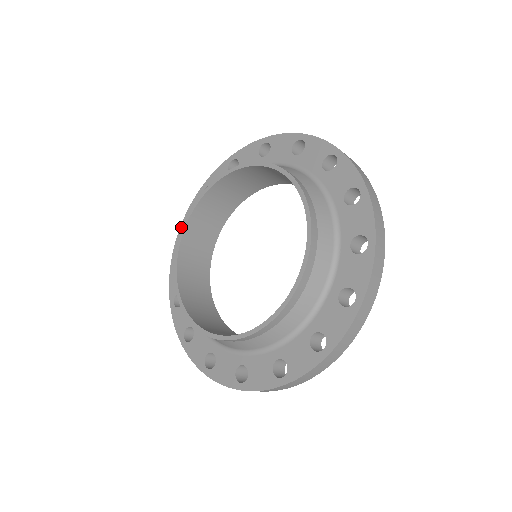
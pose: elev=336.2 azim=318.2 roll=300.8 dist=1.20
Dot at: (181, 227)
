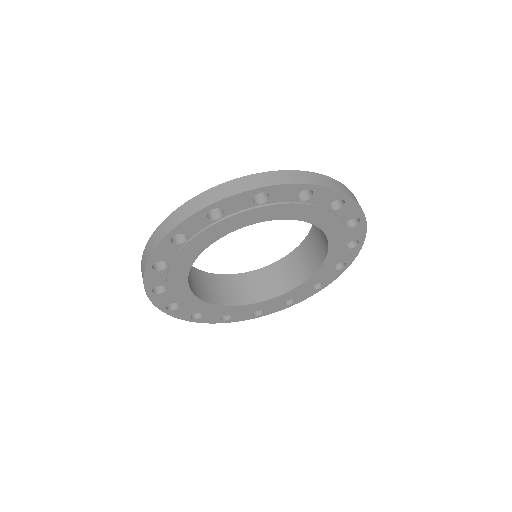
Dot at: occluded
